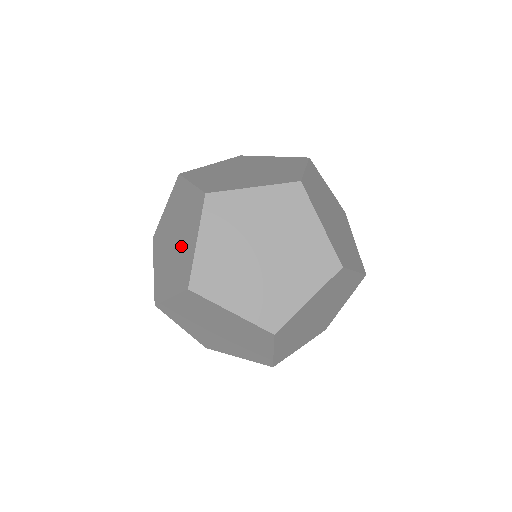
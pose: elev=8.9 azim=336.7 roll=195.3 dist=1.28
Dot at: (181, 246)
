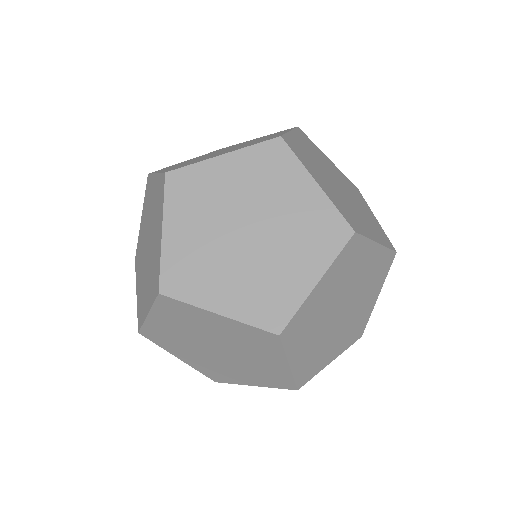
Dot at: occluded
